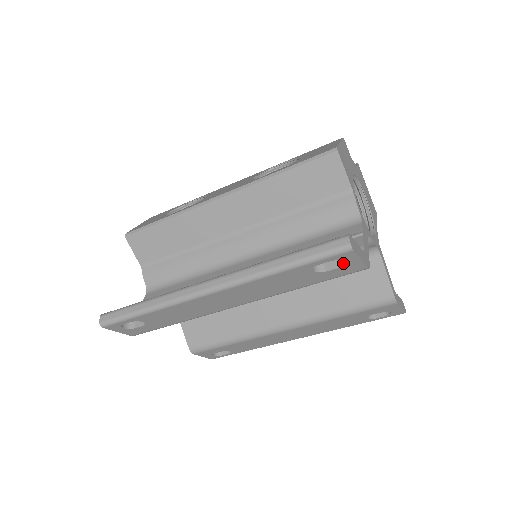
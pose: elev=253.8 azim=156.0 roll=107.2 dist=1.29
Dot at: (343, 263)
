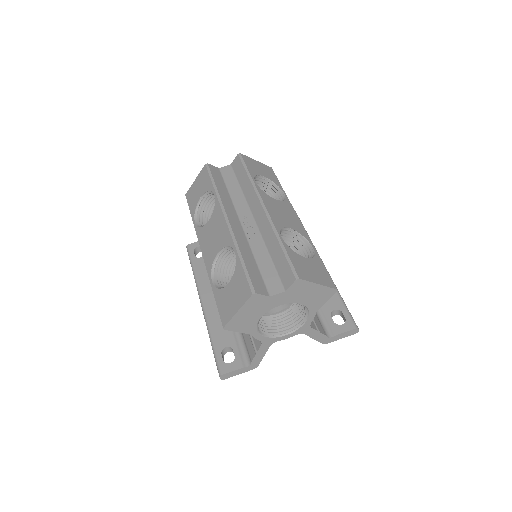
Dot at: occluded
